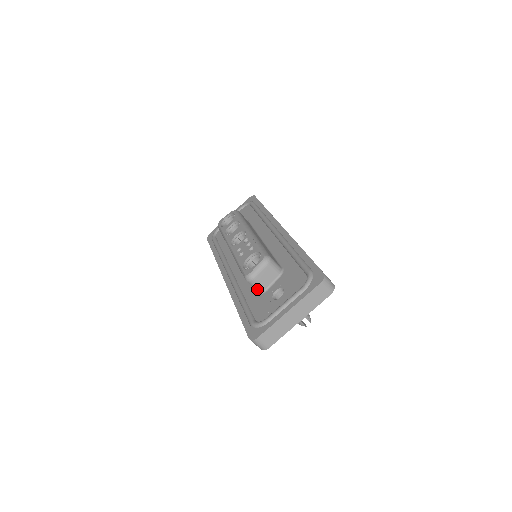
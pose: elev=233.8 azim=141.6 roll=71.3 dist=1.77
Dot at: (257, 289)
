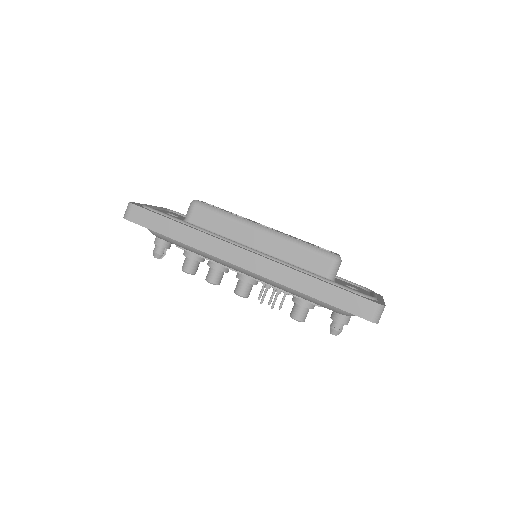
Dot at: (334, 274)
